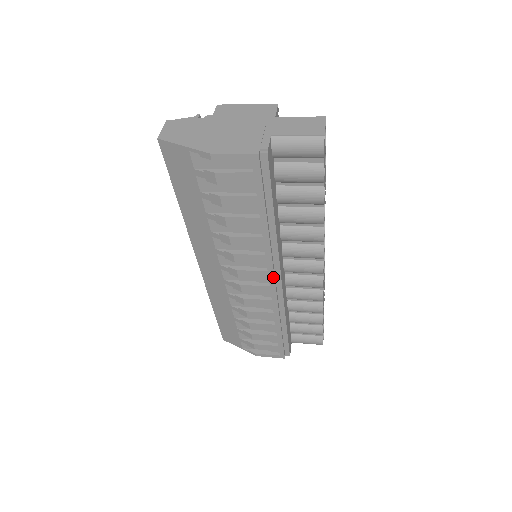
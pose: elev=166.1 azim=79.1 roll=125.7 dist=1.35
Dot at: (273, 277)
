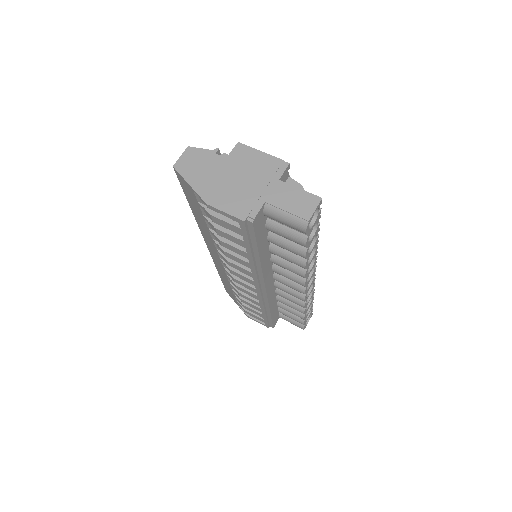
Dot at: (258, 286)
